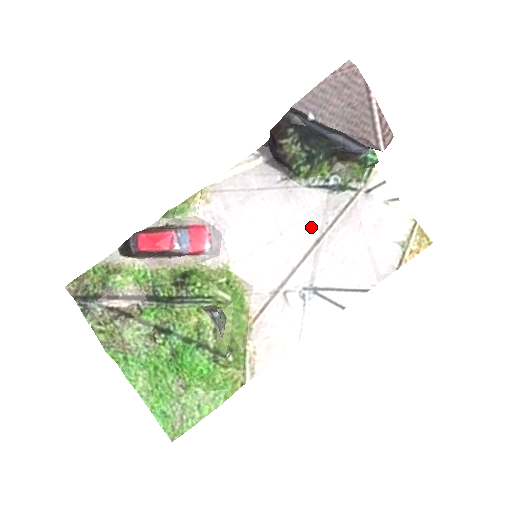
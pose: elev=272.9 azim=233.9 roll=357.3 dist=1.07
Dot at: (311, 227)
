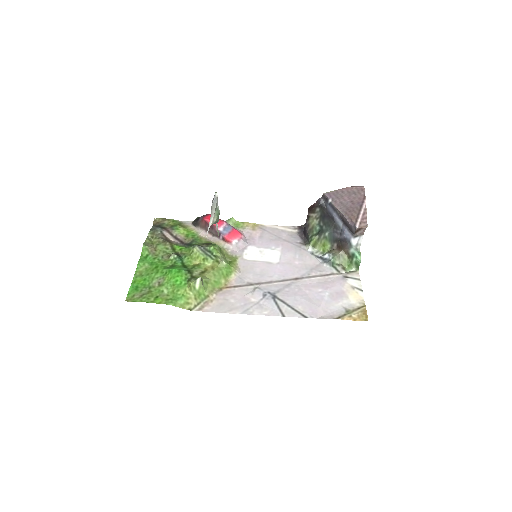
Dot at: (298, 270)
